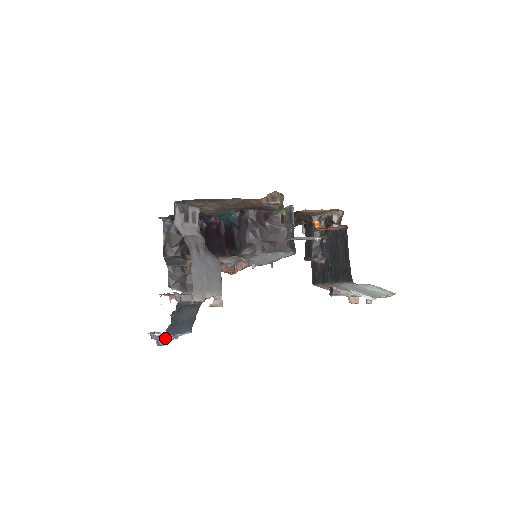
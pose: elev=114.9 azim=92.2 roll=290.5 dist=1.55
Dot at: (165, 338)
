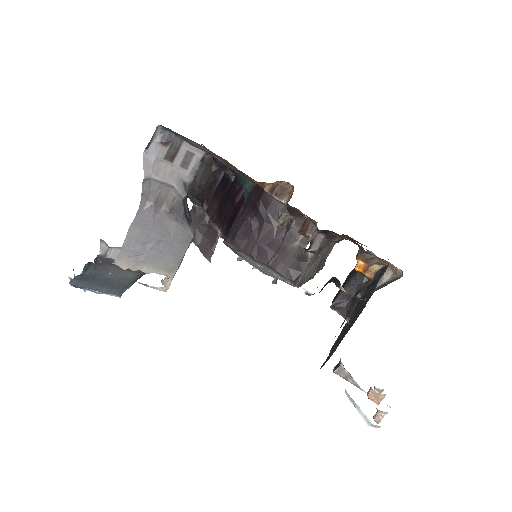
Dot at: occluded
